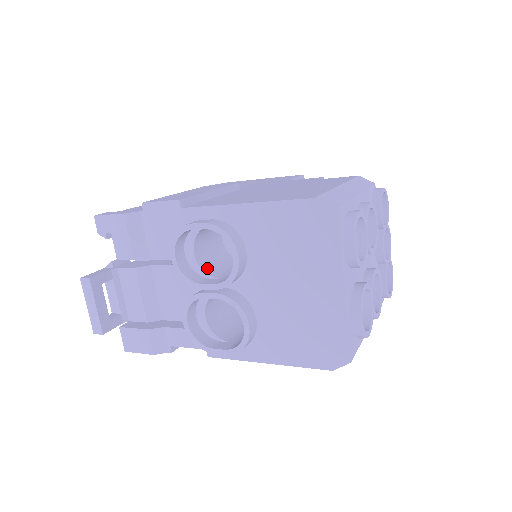
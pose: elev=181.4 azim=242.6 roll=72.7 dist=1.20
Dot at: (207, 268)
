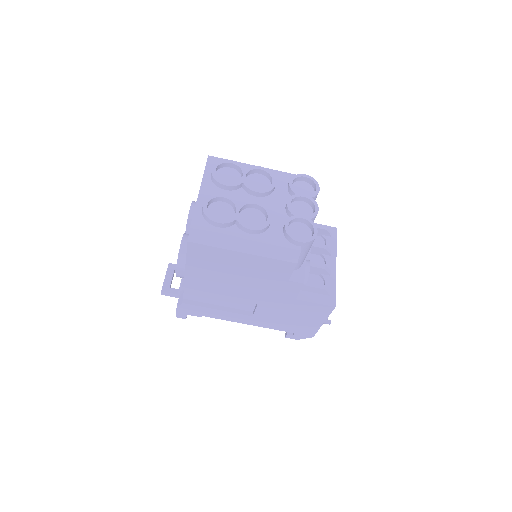
Dot at: occluded
